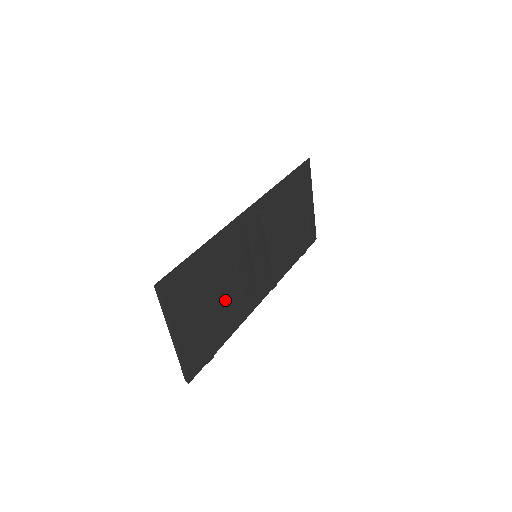
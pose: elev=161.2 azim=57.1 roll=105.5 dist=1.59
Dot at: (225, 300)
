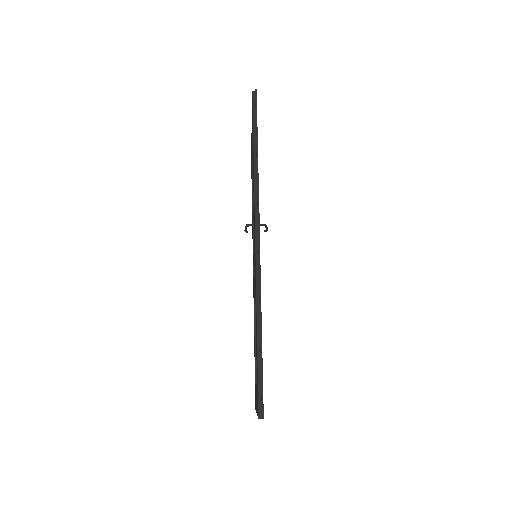
Dot at: occluded
